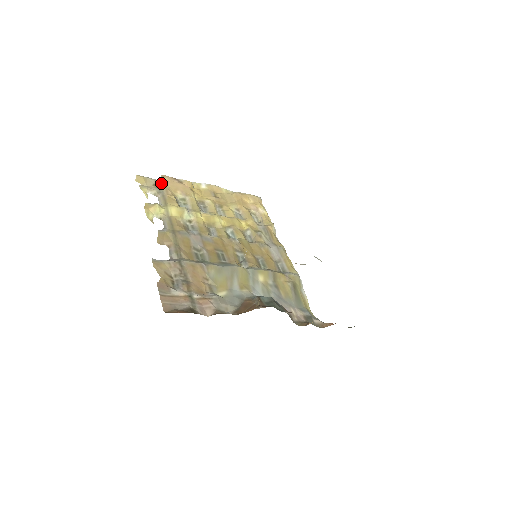
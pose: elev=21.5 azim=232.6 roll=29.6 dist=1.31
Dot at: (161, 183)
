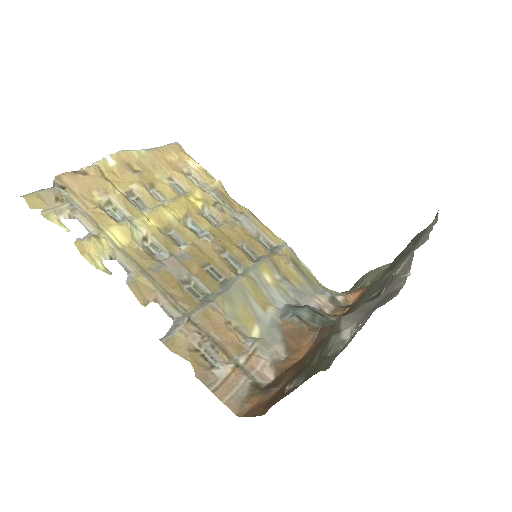
Dot at: (64, 191)
